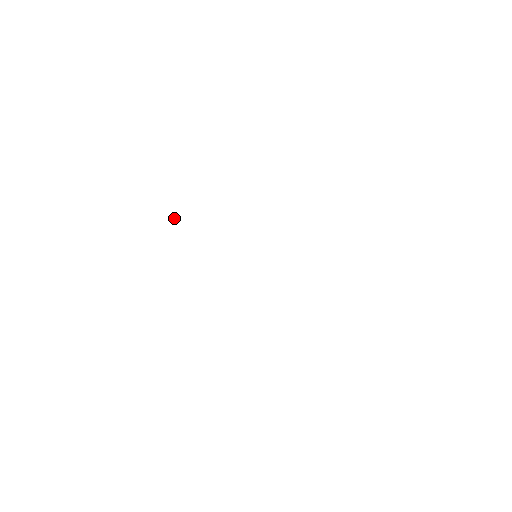
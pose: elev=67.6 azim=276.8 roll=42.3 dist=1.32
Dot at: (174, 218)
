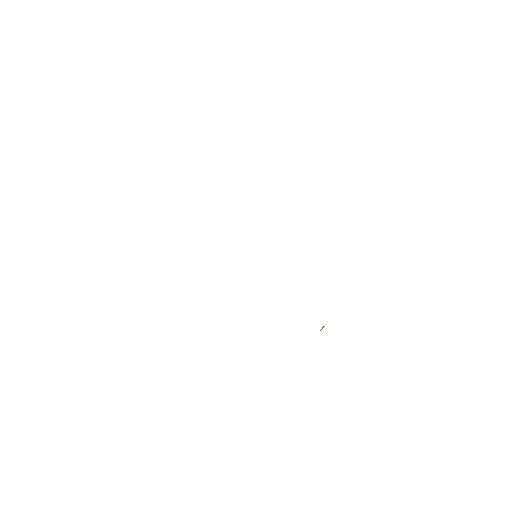
Dot at: occluded
